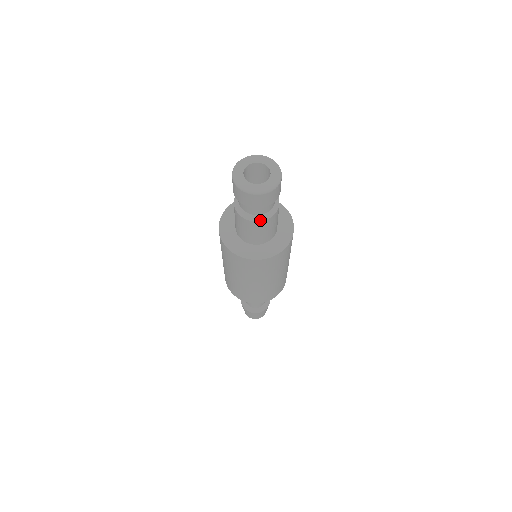
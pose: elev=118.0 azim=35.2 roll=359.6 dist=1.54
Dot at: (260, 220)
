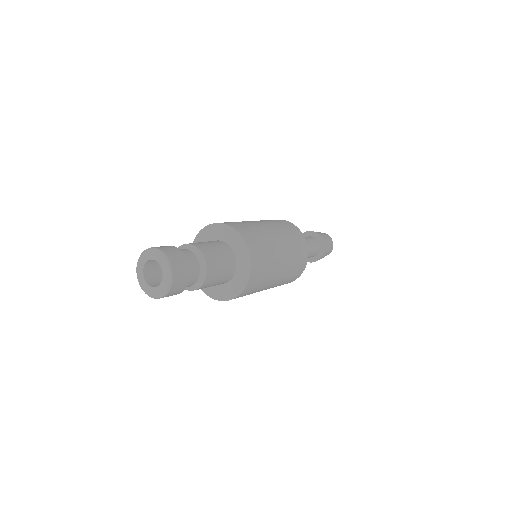
Dot at: occluded
